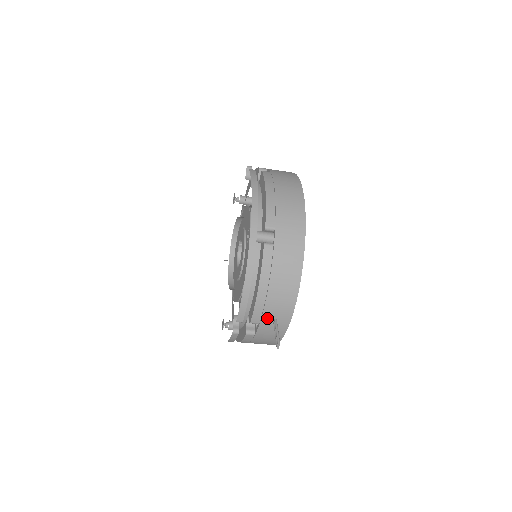
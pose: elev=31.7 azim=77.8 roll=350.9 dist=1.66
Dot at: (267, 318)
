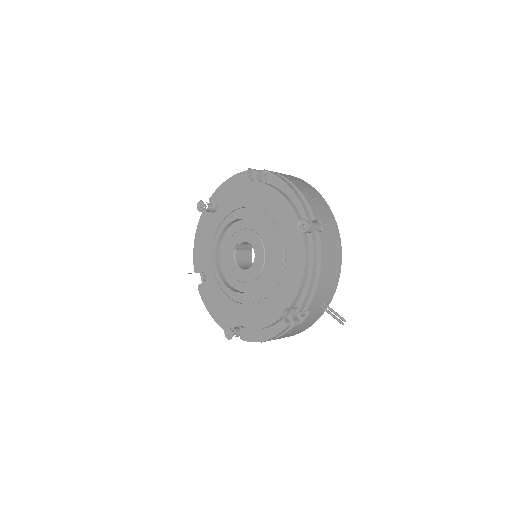
Dot at: (318, 303)
